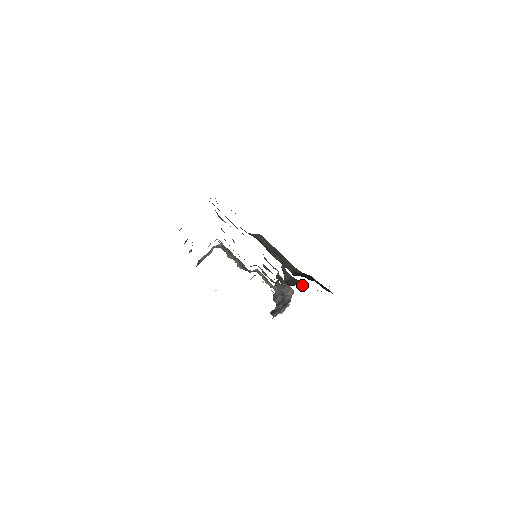
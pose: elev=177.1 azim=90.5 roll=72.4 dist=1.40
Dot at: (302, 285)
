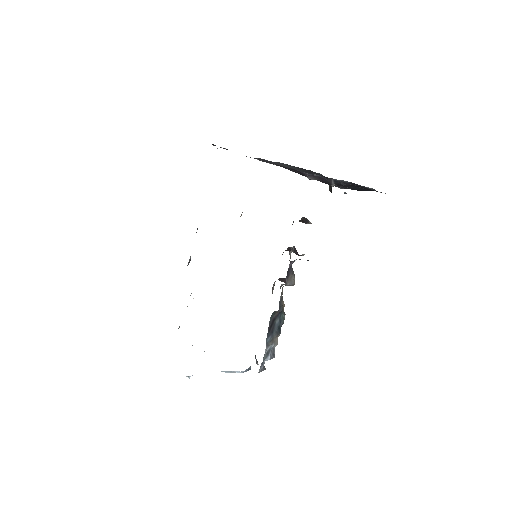
Dot at: occluded
